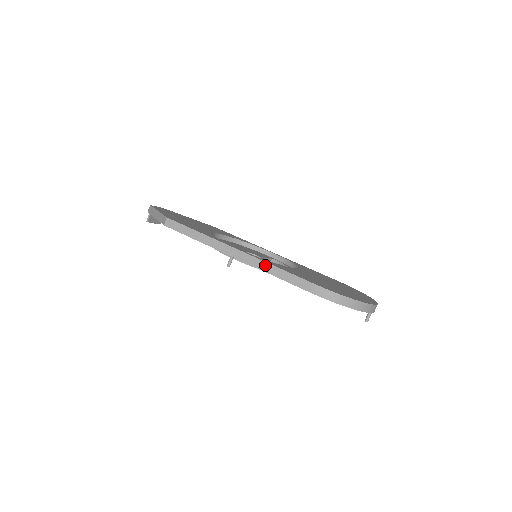
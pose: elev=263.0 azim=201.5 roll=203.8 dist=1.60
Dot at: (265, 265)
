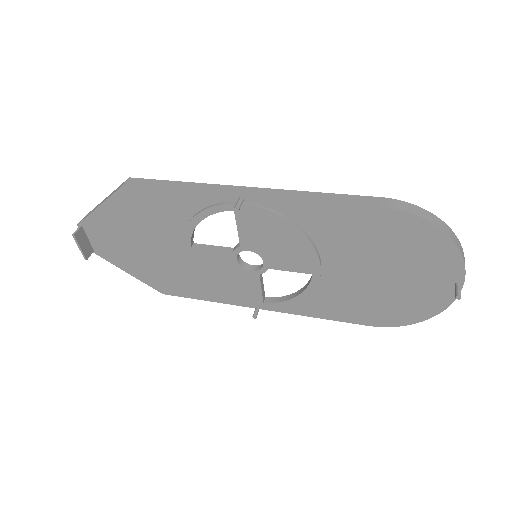
Dot at: (300, 193)
